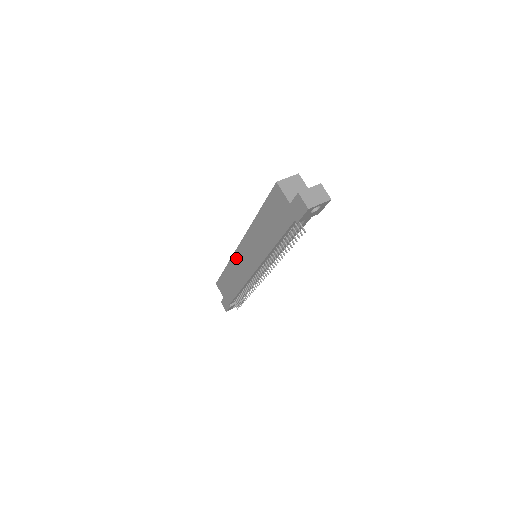
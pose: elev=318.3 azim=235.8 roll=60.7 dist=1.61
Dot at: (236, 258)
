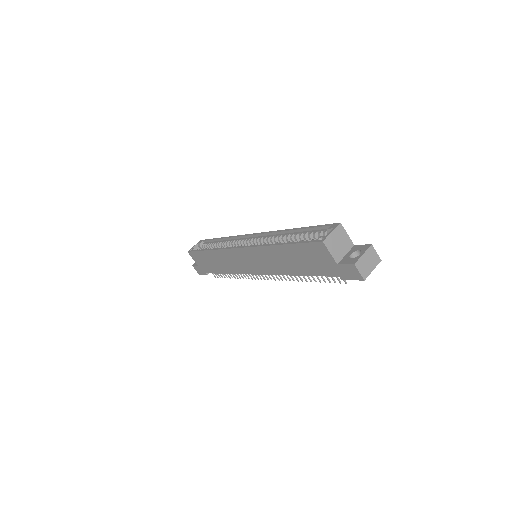
Dot at: (230, 253)
